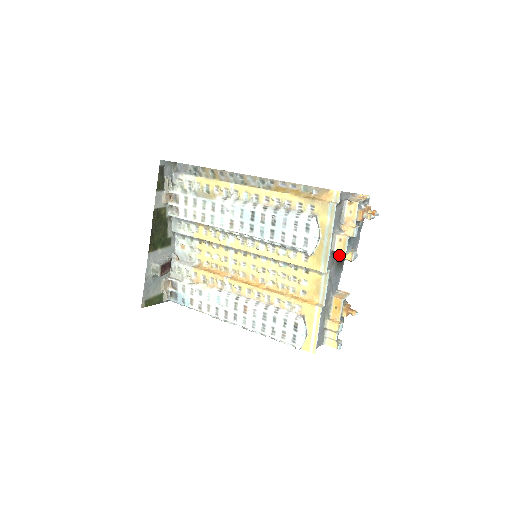
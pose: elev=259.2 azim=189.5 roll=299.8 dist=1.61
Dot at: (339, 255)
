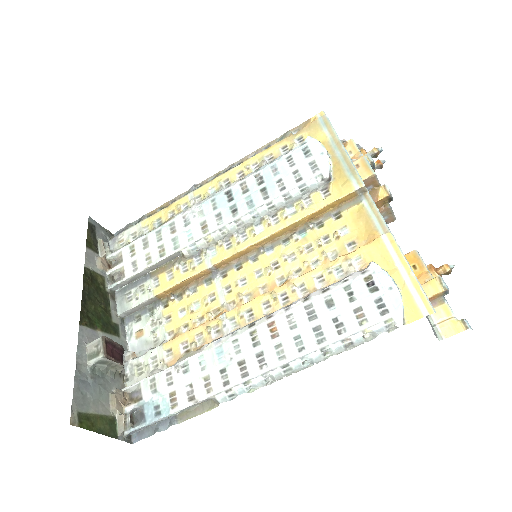
Dot at: occluded
